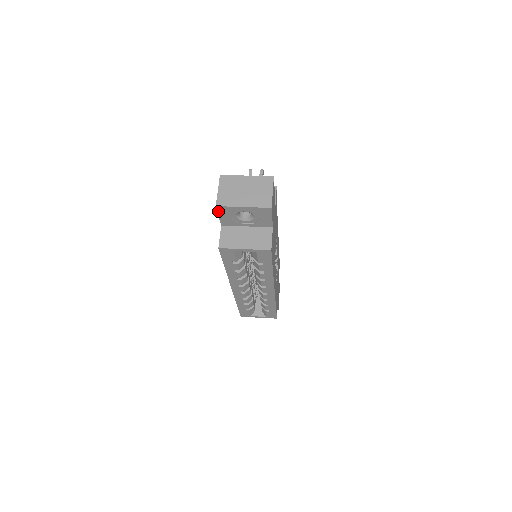
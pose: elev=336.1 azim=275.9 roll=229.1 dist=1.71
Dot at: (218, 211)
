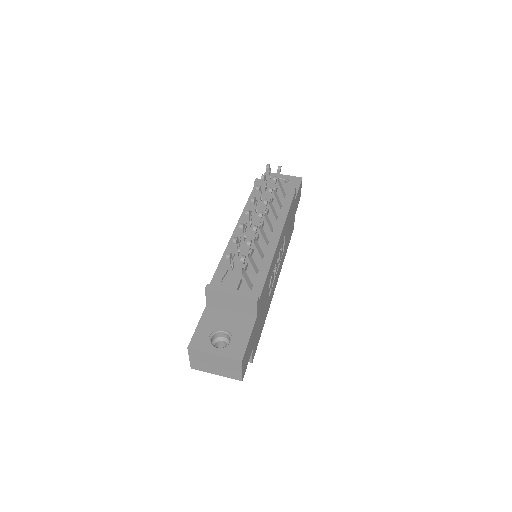
Dot at: occluded
